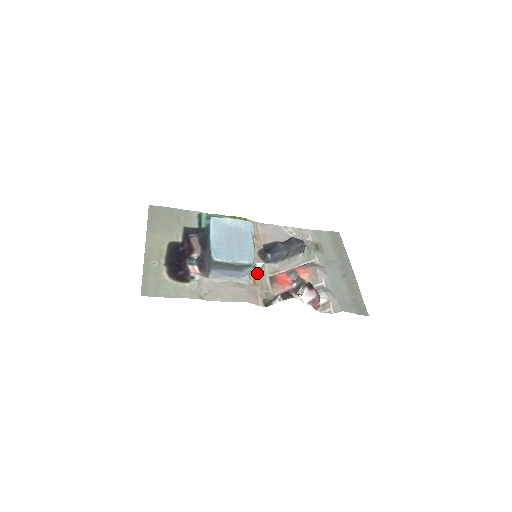
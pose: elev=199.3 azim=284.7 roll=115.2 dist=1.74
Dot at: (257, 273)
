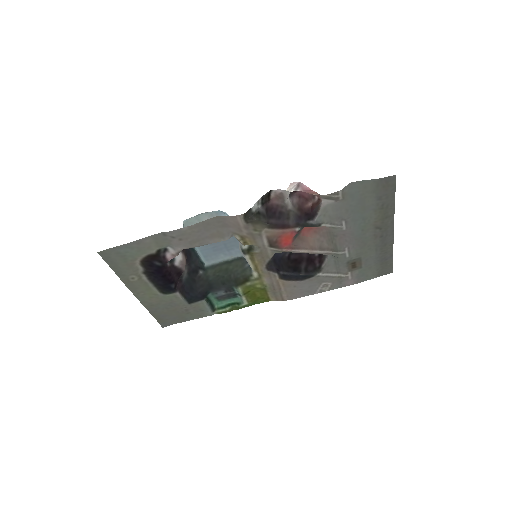
Dot at: (250, 244)
